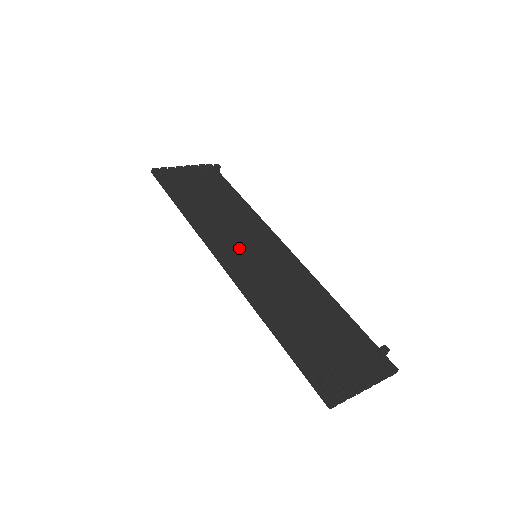
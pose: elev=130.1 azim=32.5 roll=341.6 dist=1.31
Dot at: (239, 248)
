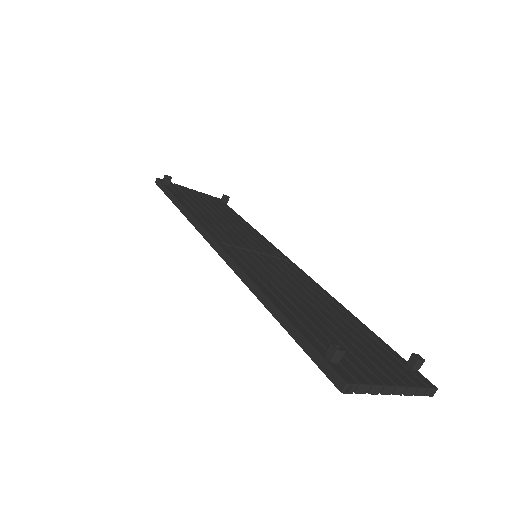
Dot at: (238, 243)
